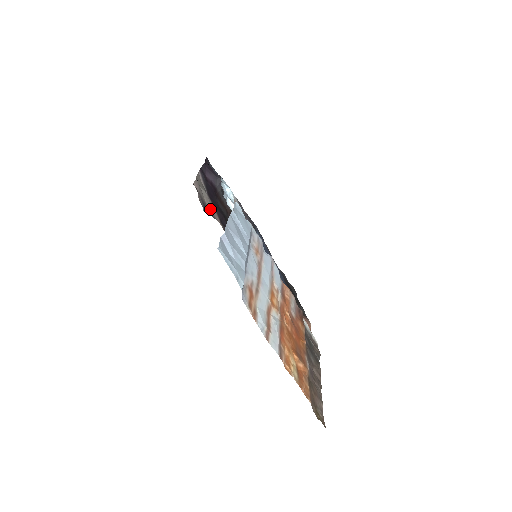
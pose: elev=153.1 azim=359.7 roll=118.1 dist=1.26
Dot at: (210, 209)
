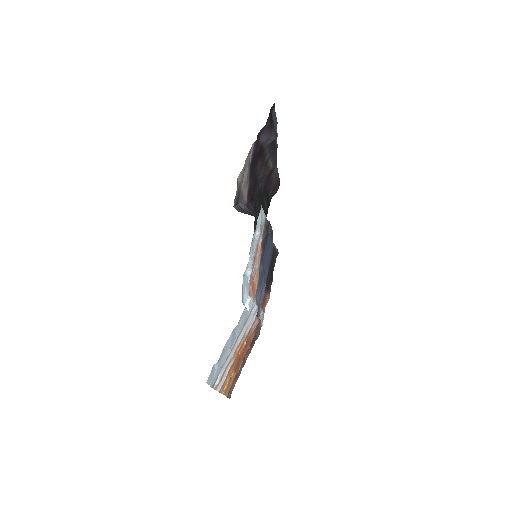
Dot at: (243, 191)
